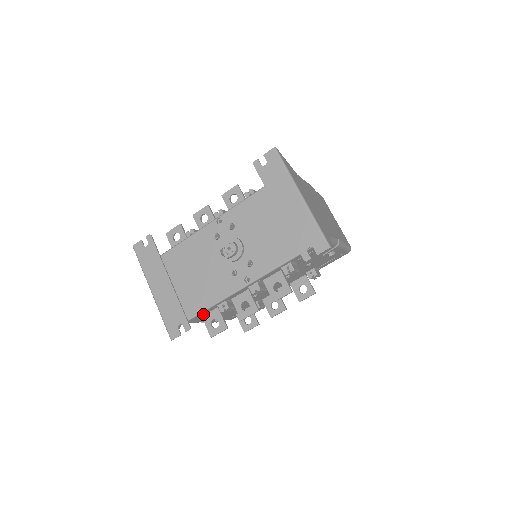
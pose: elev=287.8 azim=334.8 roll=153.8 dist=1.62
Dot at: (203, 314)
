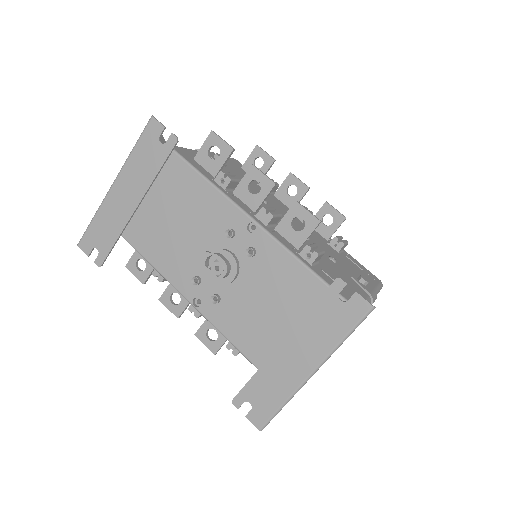
Dot at: occluded
